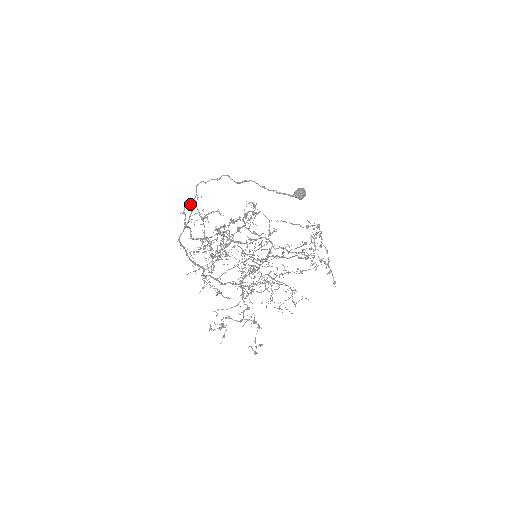
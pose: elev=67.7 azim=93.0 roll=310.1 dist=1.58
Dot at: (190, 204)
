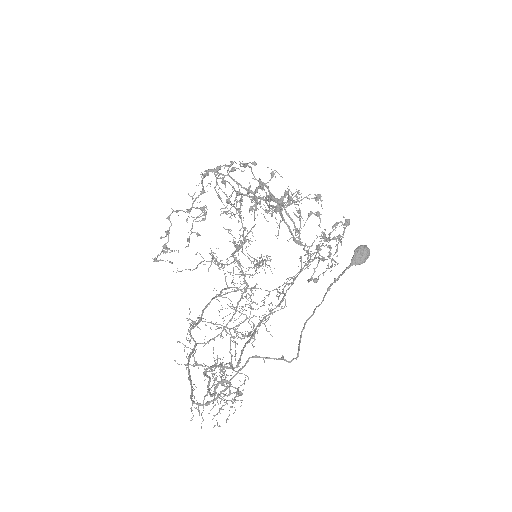
Dot at: (229, 383)
